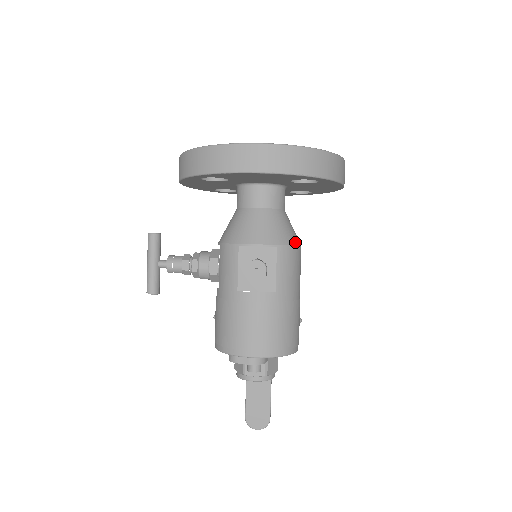
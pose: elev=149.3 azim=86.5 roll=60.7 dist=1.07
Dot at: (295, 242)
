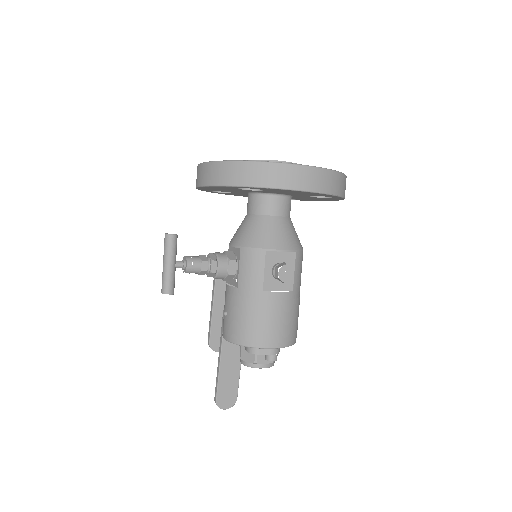
Dot at: (302, 247)
